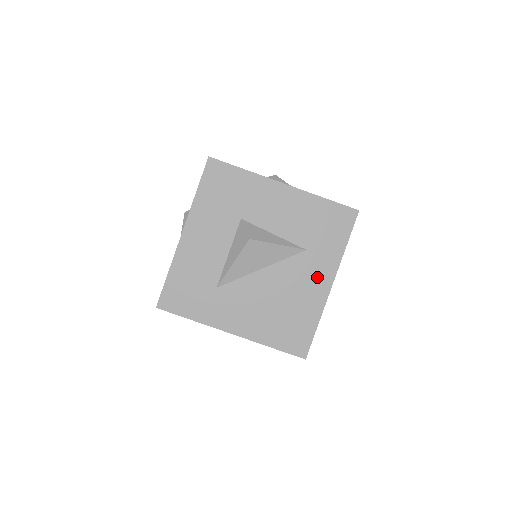
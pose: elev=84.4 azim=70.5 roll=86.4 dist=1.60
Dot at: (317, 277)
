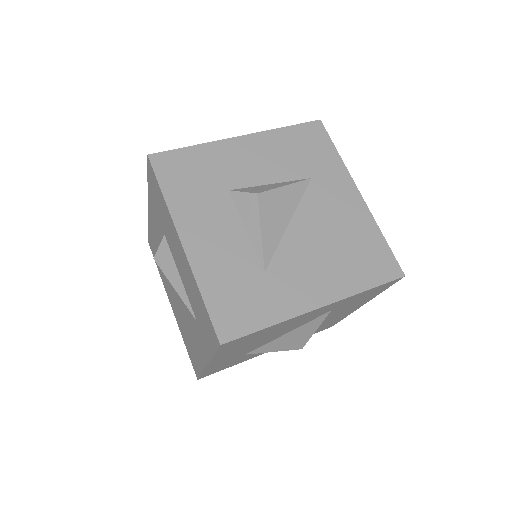
Dot at: (342, 195)
